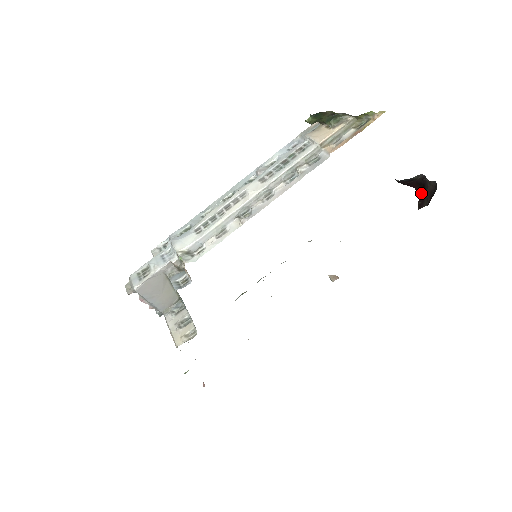
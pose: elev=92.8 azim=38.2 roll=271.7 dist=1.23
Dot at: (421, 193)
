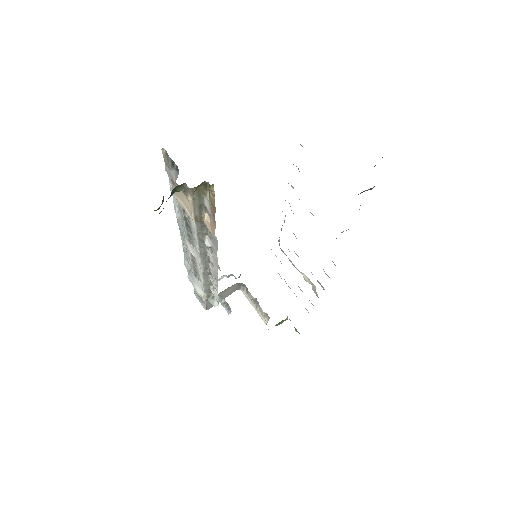
Dot at: occluded
